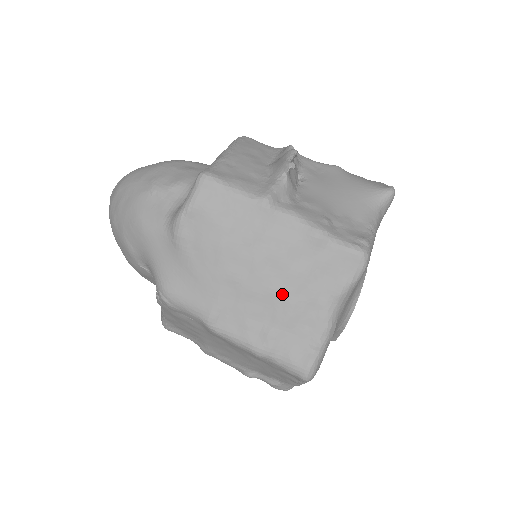
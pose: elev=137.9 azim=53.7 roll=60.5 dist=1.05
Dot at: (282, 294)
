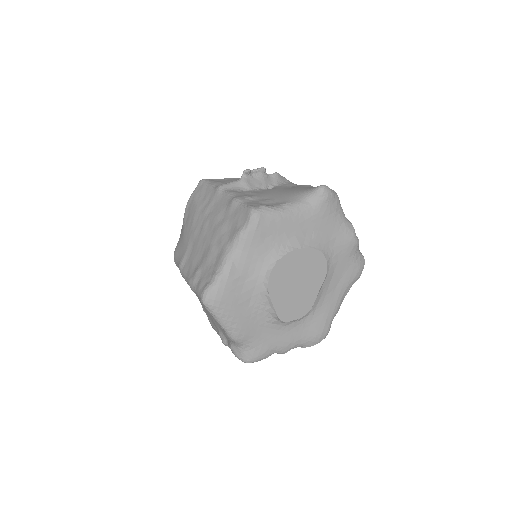
Dot at: (209, 242)
